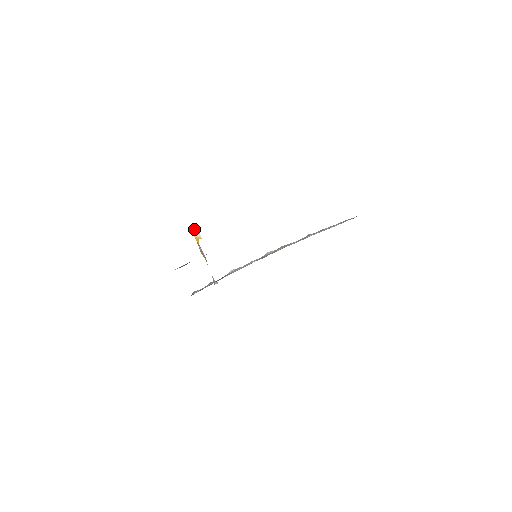
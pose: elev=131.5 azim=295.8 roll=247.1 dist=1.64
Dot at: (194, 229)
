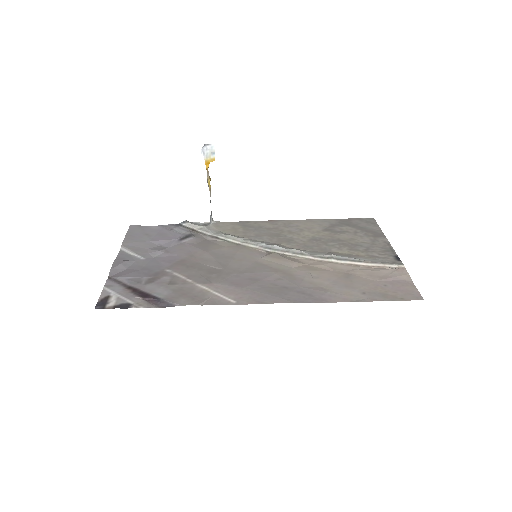
Dot at: (208, 148)
